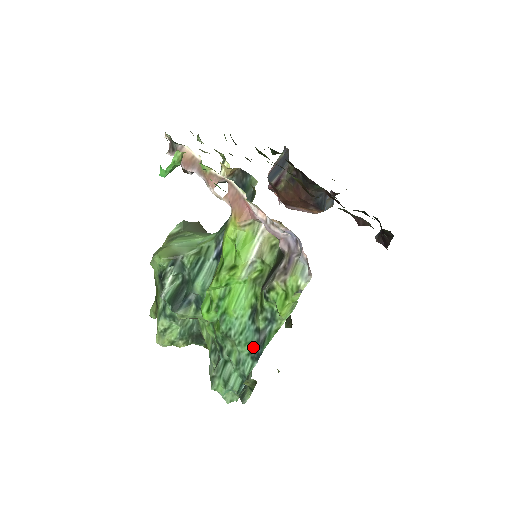
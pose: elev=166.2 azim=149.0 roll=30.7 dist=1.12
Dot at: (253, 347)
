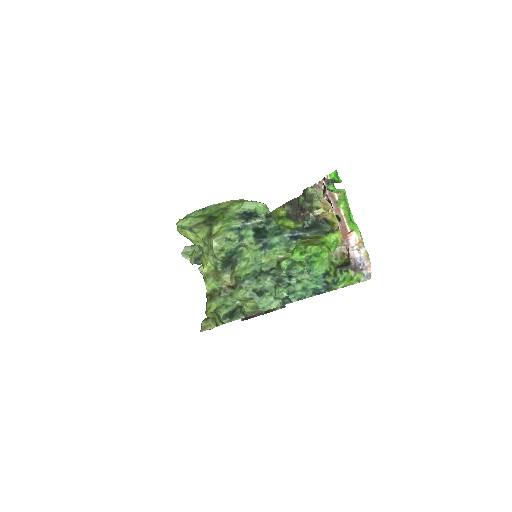
Dot at: (318, 287)
